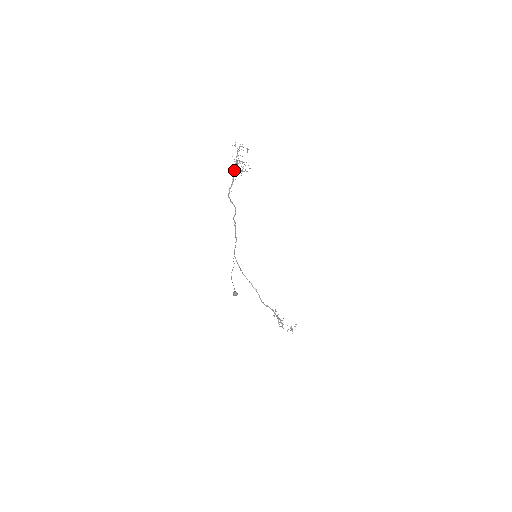
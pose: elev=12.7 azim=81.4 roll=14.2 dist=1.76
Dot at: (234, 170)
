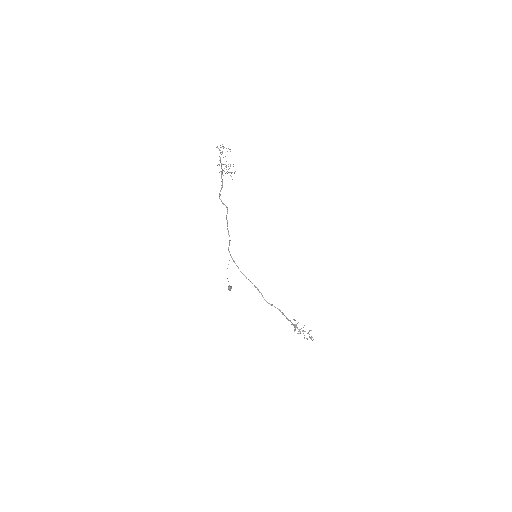
Dot at: (221, 172)
